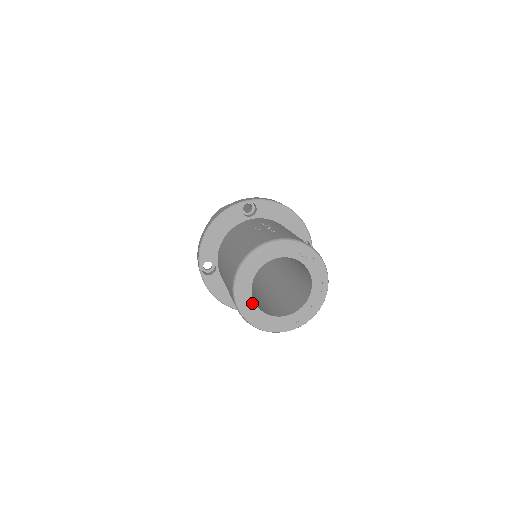
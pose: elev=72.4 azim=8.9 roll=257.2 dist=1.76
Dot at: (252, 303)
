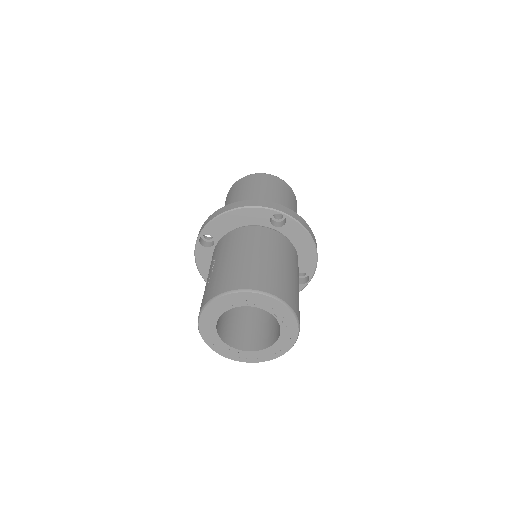
Dot at: (244, 352)
